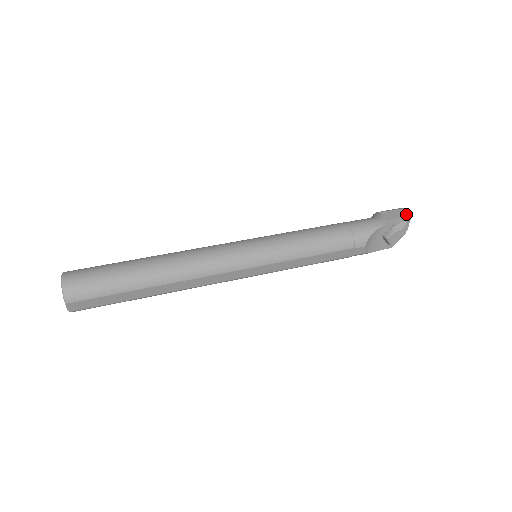
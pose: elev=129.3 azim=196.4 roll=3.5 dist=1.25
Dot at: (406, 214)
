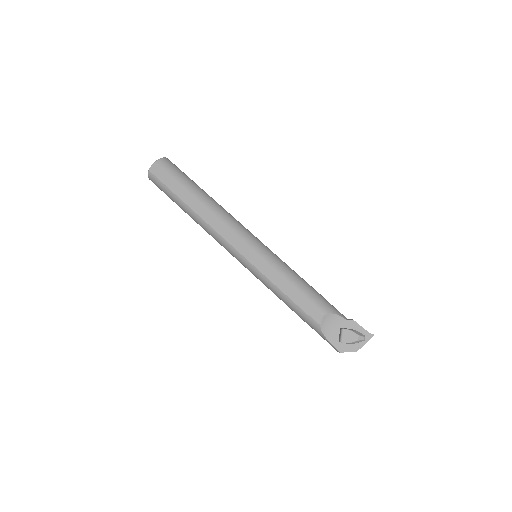
Dot at: occluded
